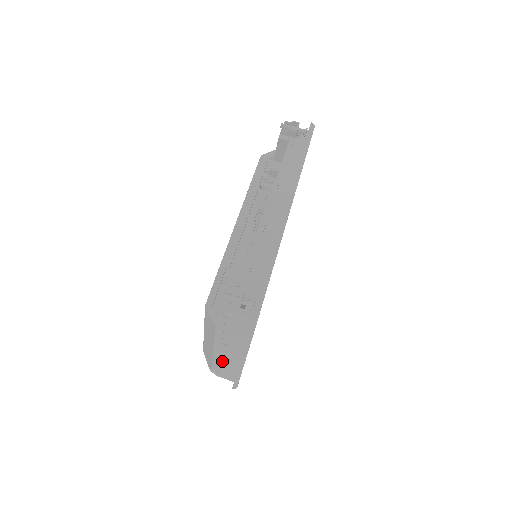
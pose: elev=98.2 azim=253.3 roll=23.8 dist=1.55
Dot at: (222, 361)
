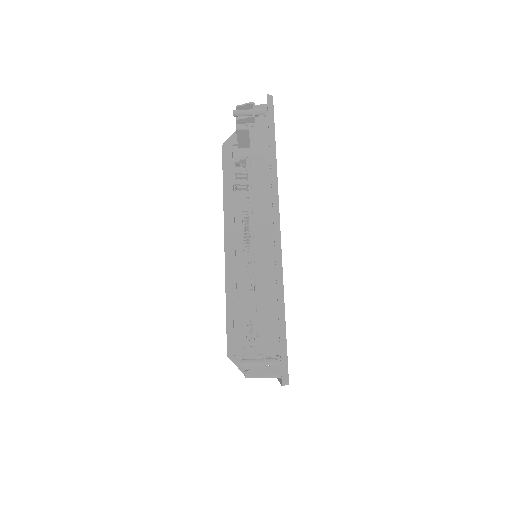
Dot at: occluded
